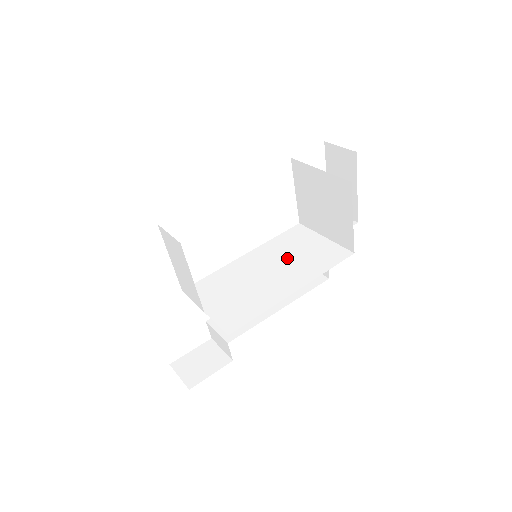
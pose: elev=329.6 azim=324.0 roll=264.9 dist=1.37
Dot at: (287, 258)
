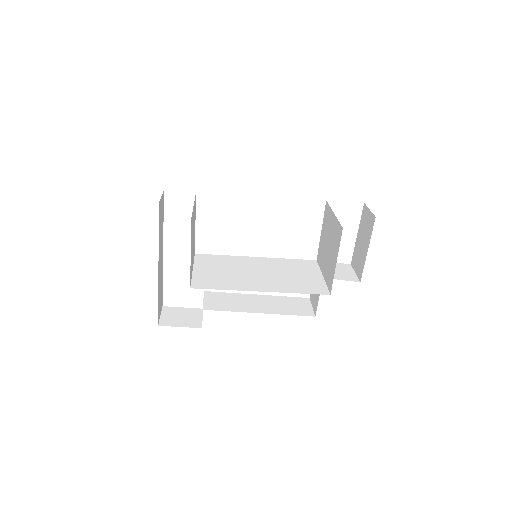
Dot at: (281, 273)
